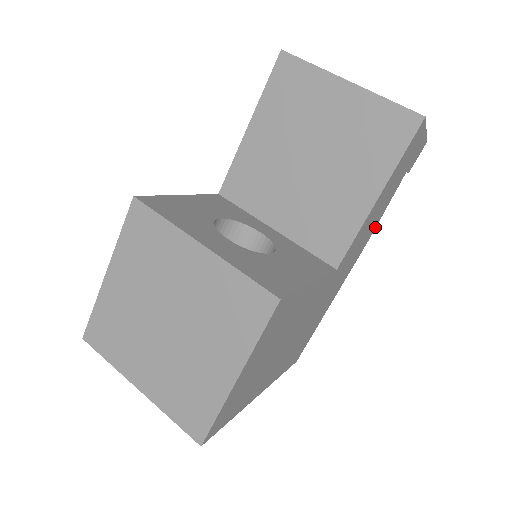
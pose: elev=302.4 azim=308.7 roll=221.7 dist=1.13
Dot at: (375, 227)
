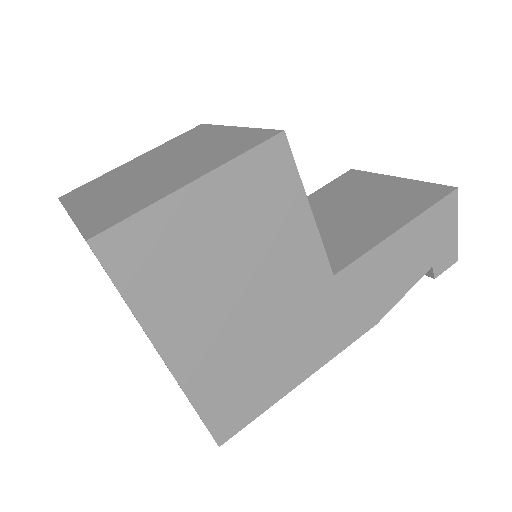
Dot at: (386, 311)
